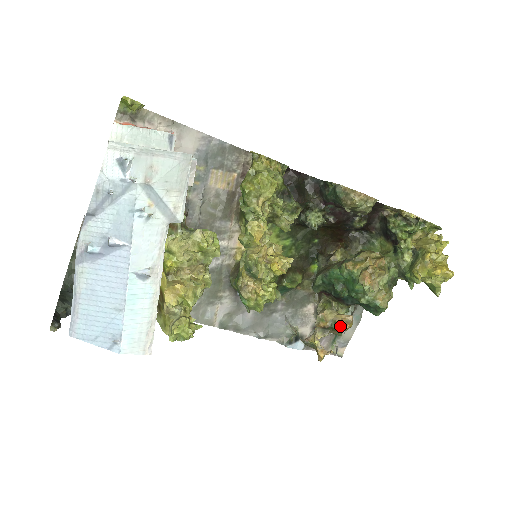
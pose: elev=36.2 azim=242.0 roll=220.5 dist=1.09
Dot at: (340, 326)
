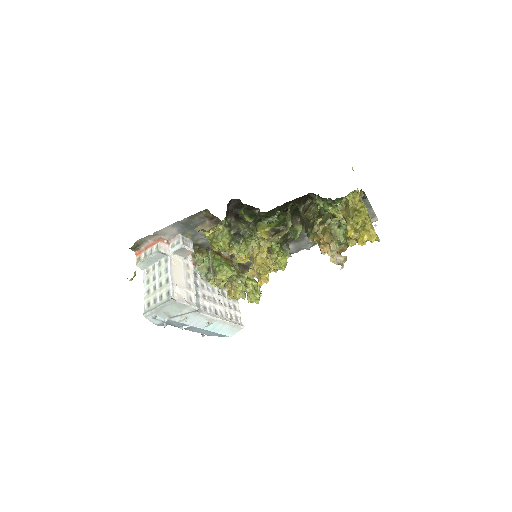
Dot at: (338, 253)
